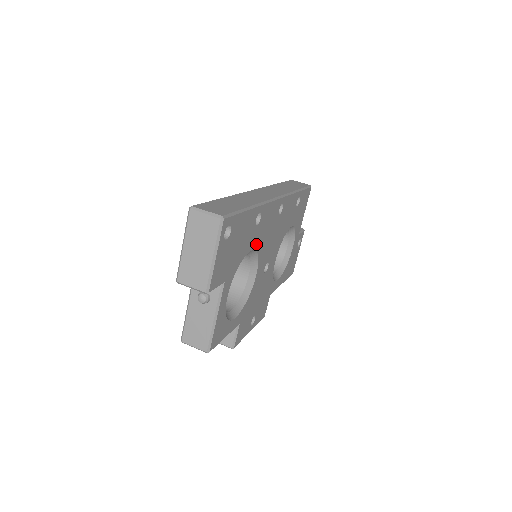
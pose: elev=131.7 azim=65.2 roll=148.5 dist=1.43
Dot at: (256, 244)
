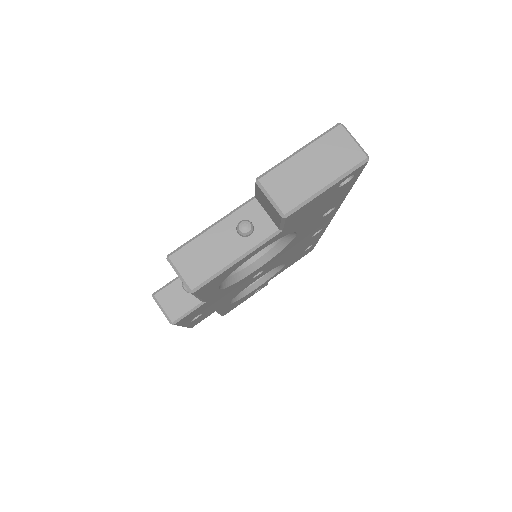
Dot at: (299, 235)
